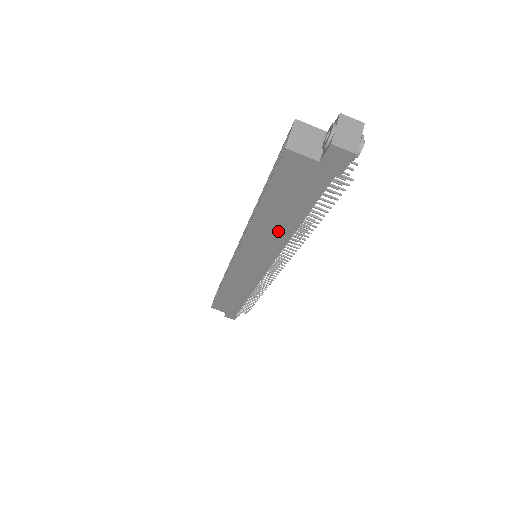
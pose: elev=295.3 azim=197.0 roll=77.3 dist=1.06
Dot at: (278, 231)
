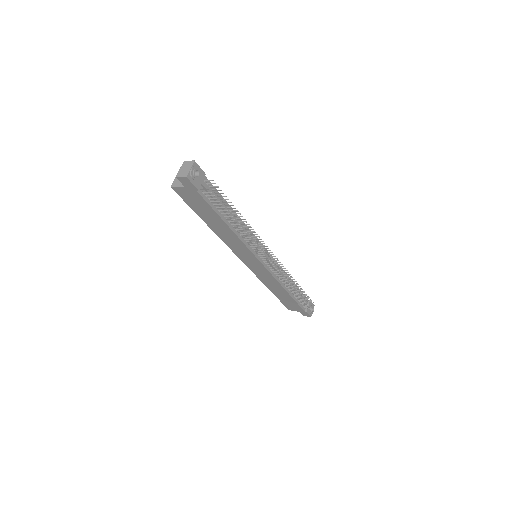
Dot at: (227, 232)
